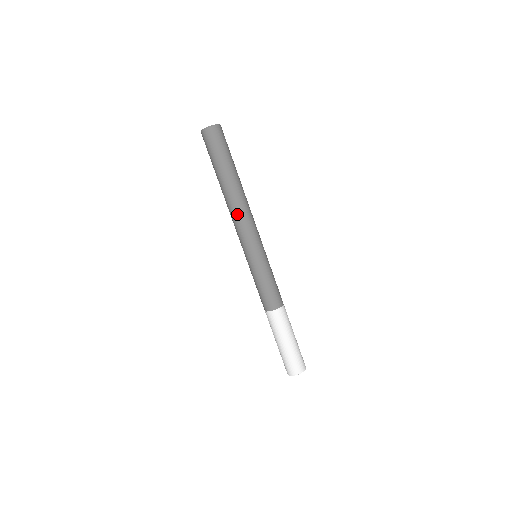
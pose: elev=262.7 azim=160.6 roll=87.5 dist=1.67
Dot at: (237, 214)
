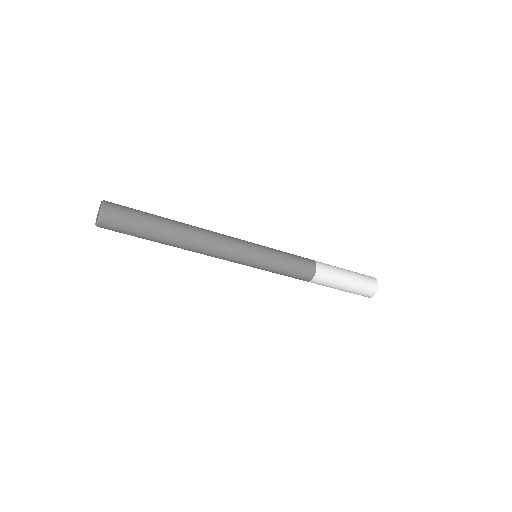
Dot at: (205, 254)
